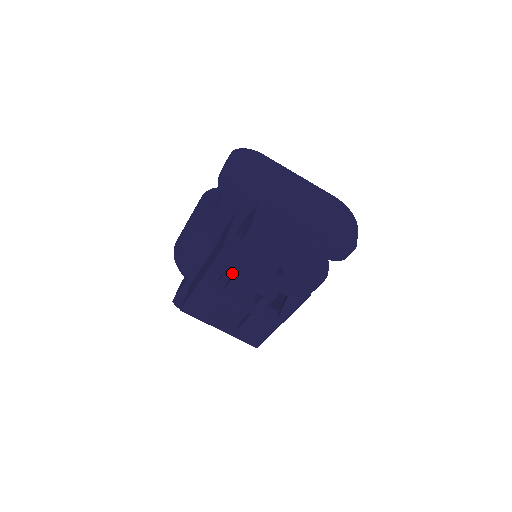
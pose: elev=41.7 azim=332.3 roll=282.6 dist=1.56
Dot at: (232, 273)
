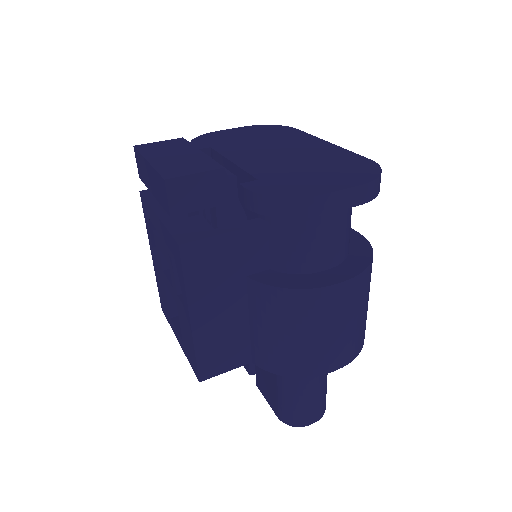
Dot at: occluded
